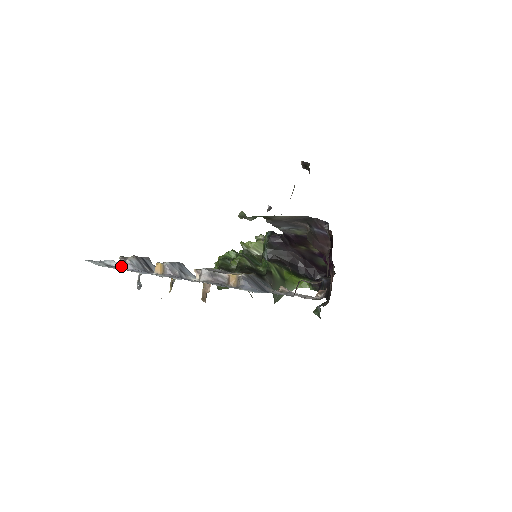
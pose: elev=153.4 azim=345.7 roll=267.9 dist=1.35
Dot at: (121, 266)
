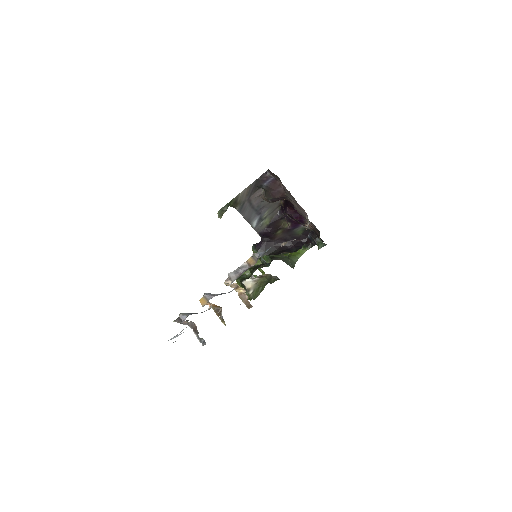
Dot at: (180, 334)
